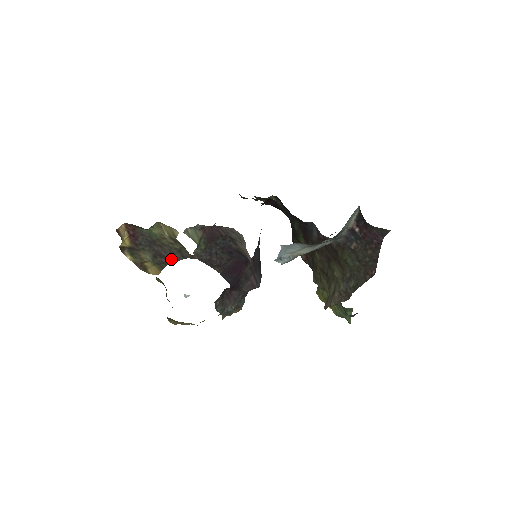
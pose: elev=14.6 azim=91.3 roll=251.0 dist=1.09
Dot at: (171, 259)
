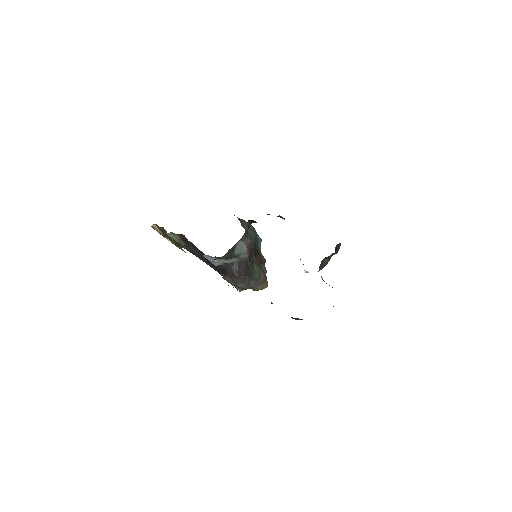
Dot at: (181, 246)
